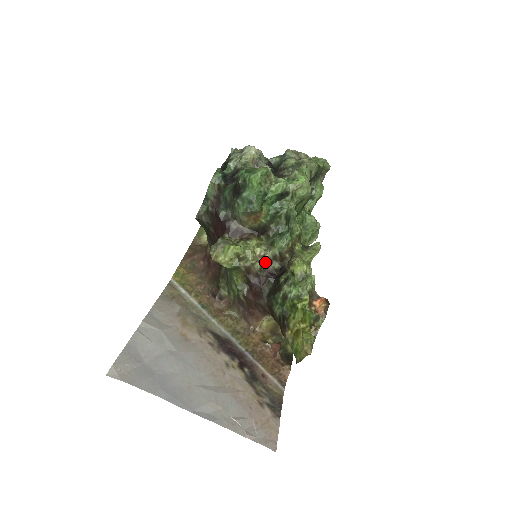
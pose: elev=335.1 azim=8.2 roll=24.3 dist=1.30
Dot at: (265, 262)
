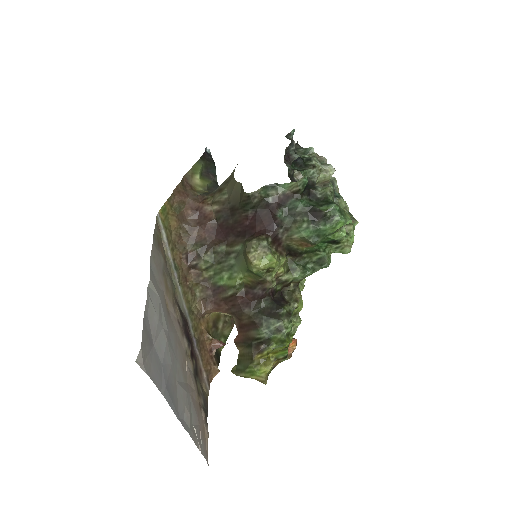
Dot at: (276, 281)
